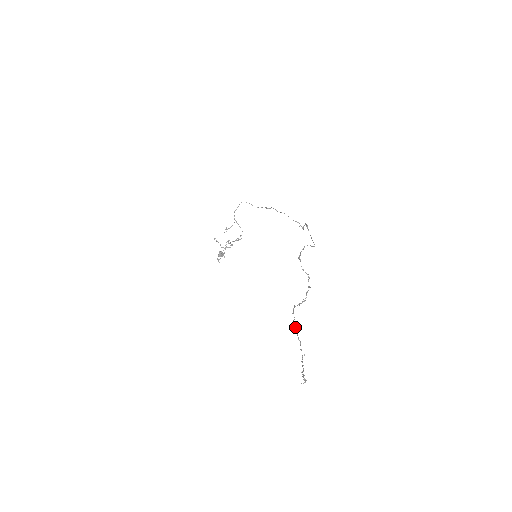
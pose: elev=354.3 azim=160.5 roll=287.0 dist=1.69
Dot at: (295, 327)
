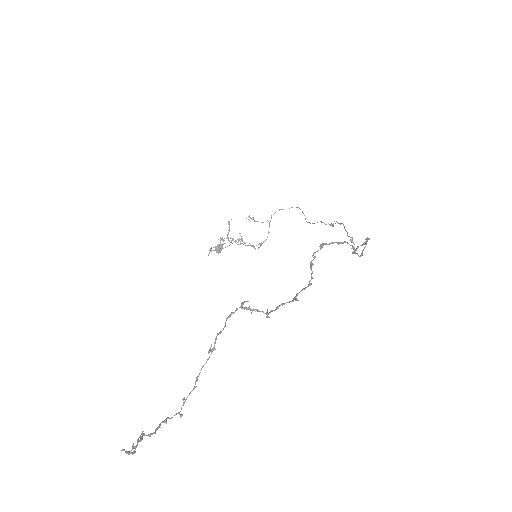
Dot at: occluded
